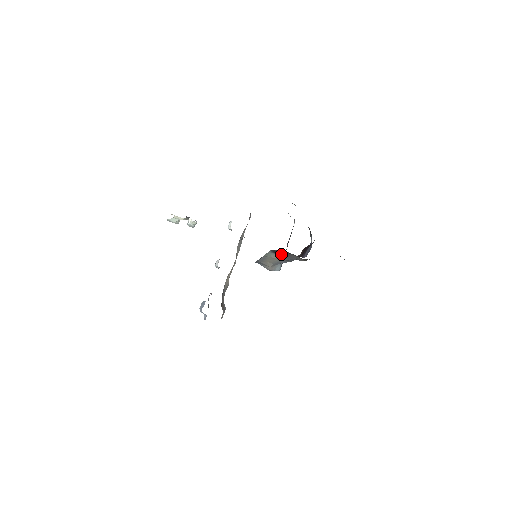
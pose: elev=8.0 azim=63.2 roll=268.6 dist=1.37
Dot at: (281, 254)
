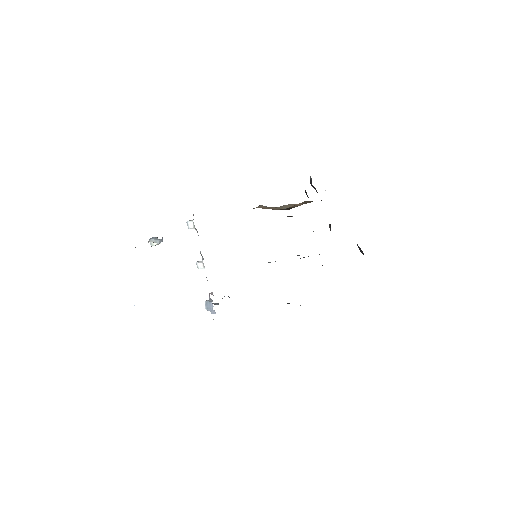
Dot at: occluded
